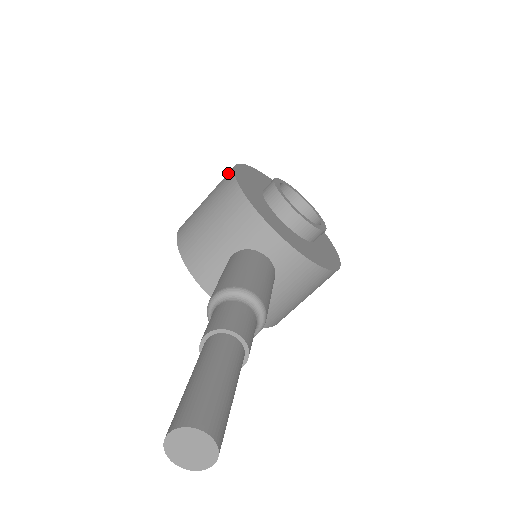
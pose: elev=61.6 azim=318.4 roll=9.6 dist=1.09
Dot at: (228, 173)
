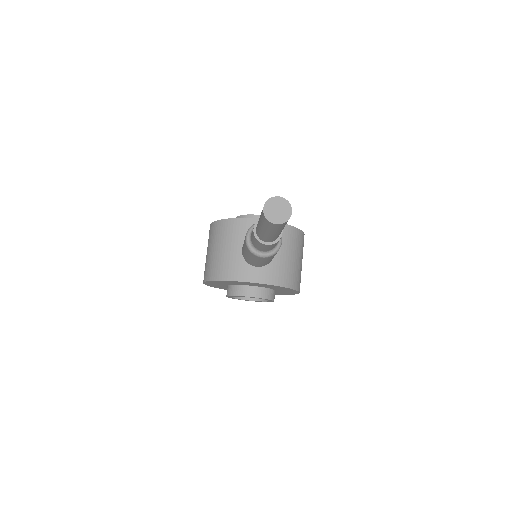
Dot at: (209, 230)
